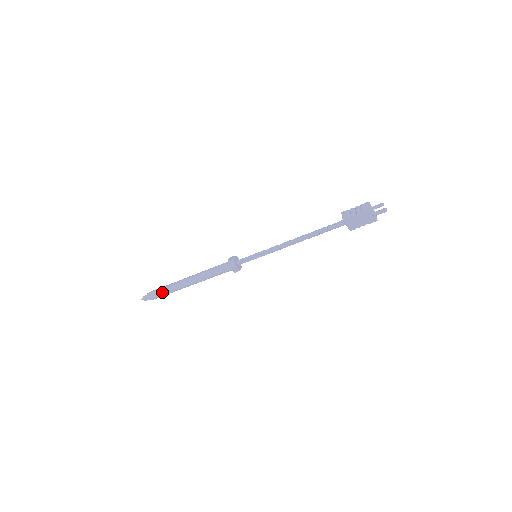
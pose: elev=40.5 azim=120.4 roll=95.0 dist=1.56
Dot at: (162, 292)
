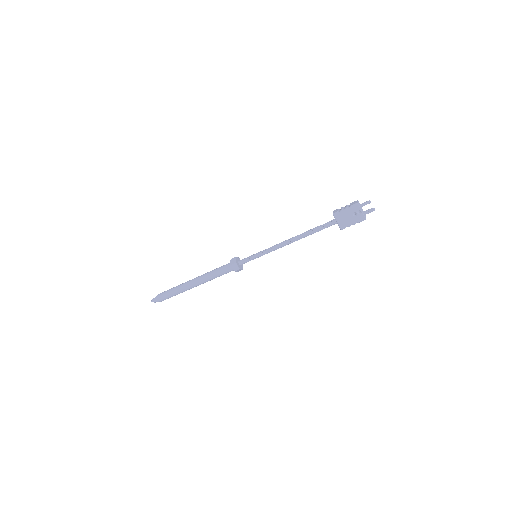
Dot at: (169, 291)
